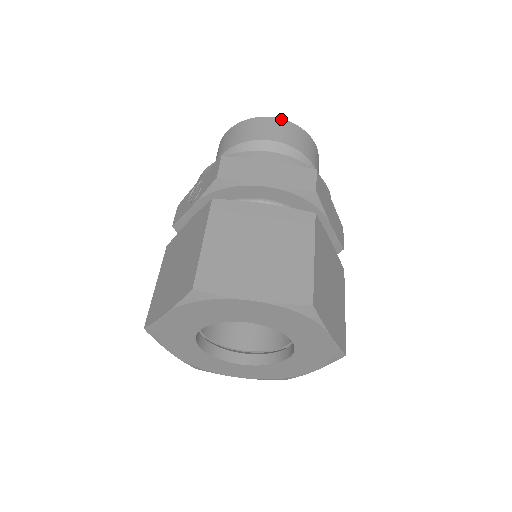
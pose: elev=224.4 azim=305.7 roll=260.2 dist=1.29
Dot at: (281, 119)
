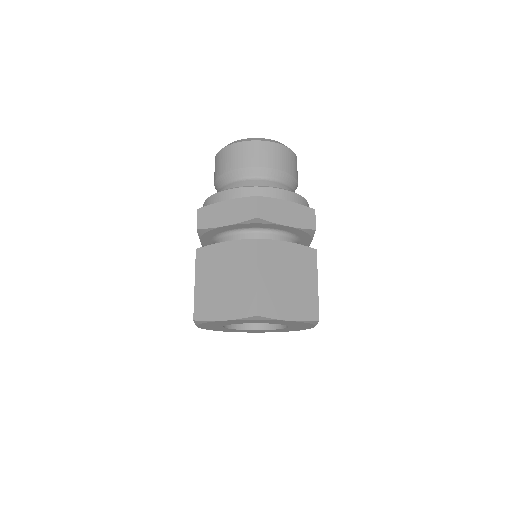
Dot at: (239, 143)
